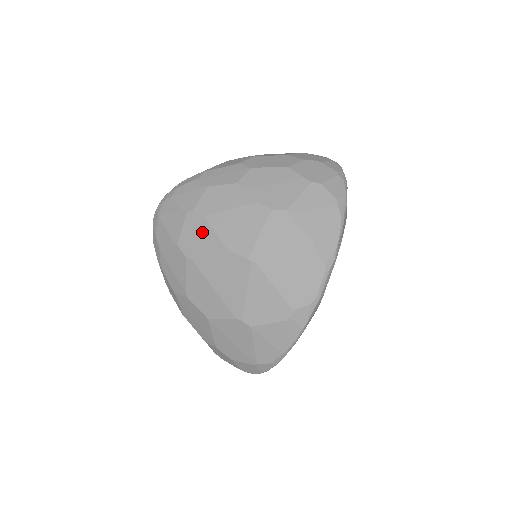
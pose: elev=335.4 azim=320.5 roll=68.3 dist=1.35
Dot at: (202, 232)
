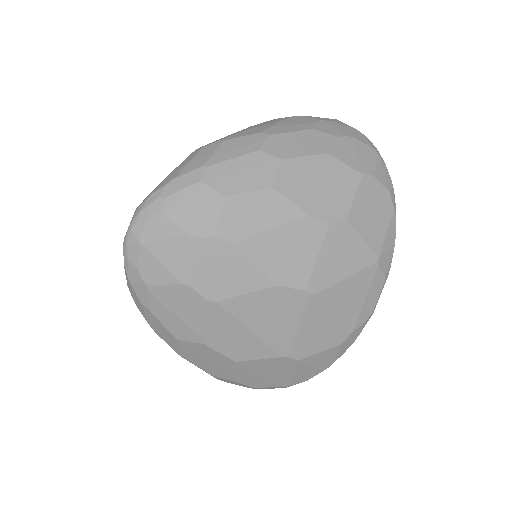
Dot at: (232, 265)
